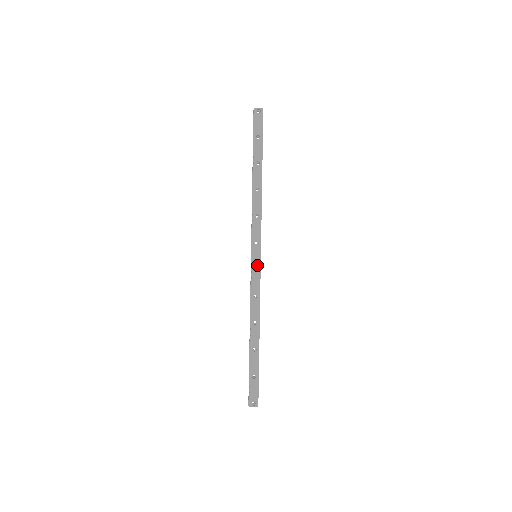
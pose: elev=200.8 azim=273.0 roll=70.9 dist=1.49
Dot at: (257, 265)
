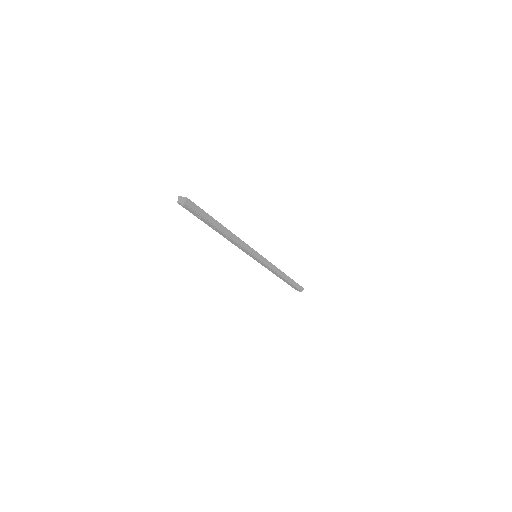
Dot at: (259, 261)
